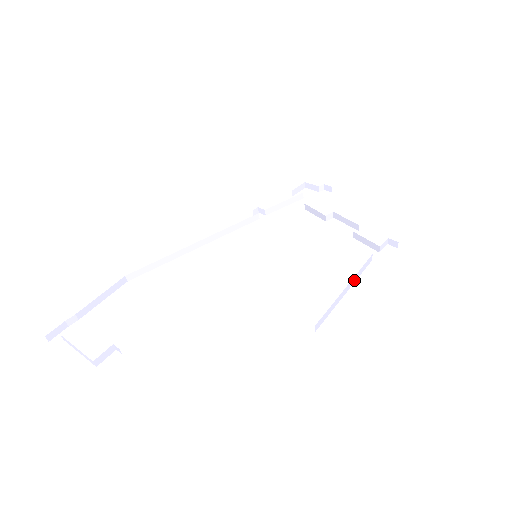
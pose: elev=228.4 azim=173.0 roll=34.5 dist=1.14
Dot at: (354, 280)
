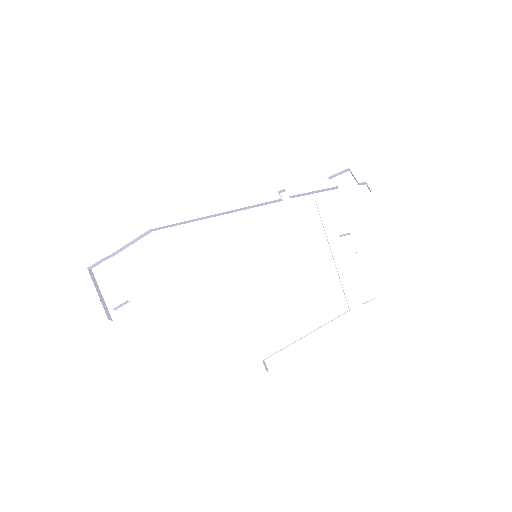
Dot at: occluded
